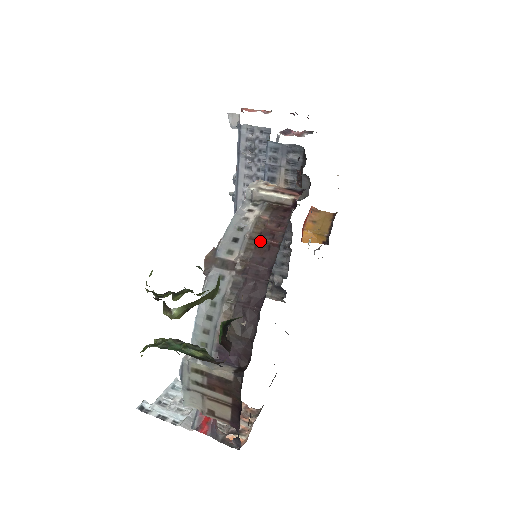
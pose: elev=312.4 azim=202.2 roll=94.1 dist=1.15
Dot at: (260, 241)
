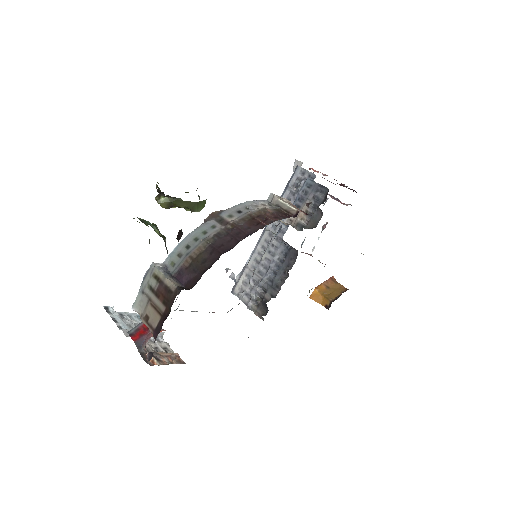
Dot at: (255, 218)
